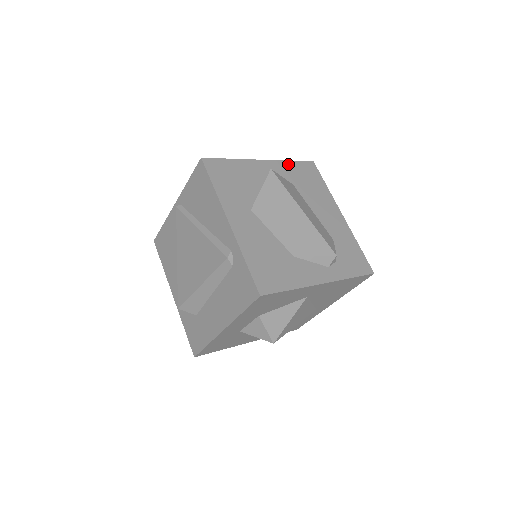
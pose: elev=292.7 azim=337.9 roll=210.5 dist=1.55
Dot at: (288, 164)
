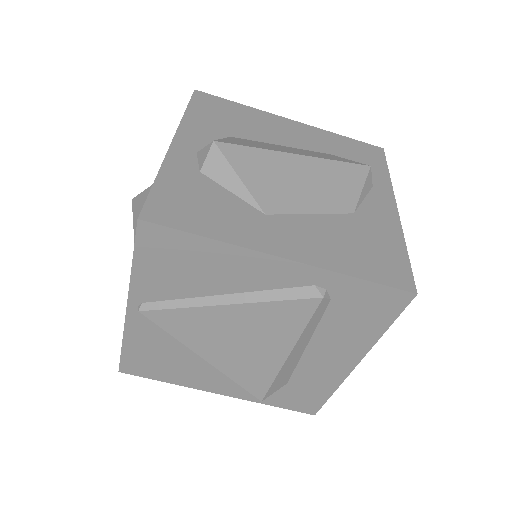
Dot at: (190, 118)
